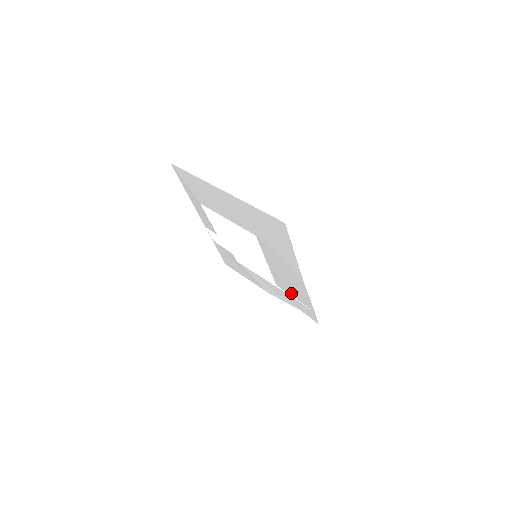
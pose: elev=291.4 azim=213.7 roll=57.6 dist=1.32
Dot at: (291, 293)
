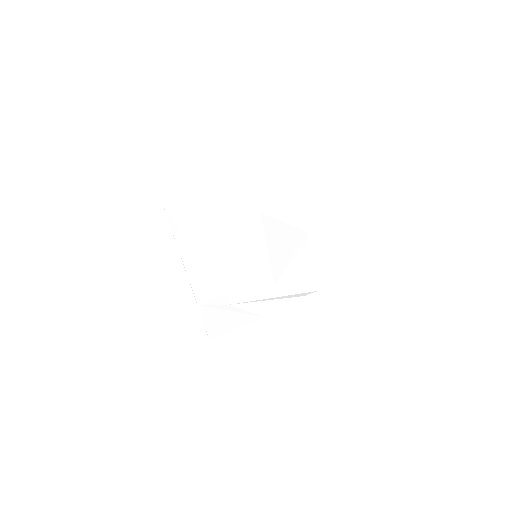
Dot at: (291, 275)
